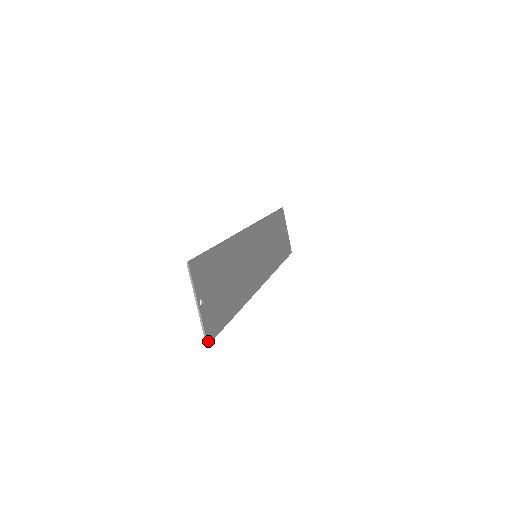
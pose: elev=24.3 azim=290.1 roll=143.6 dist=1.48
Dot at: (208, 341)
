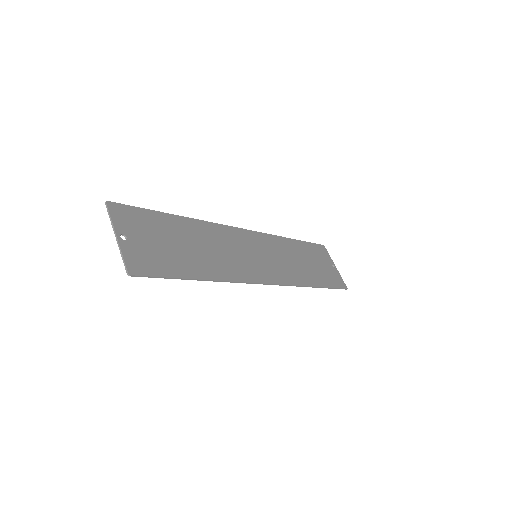
Dot at: (130, 272)
